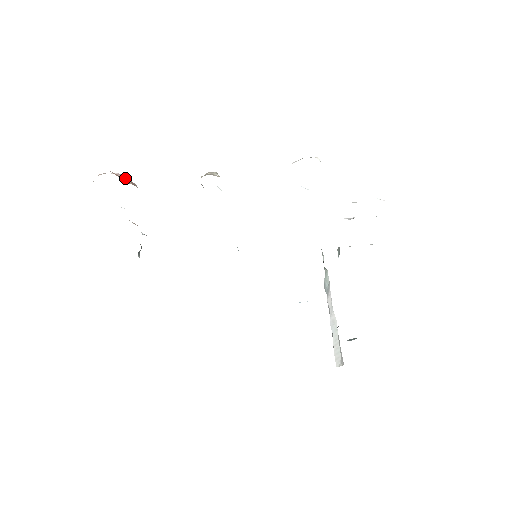
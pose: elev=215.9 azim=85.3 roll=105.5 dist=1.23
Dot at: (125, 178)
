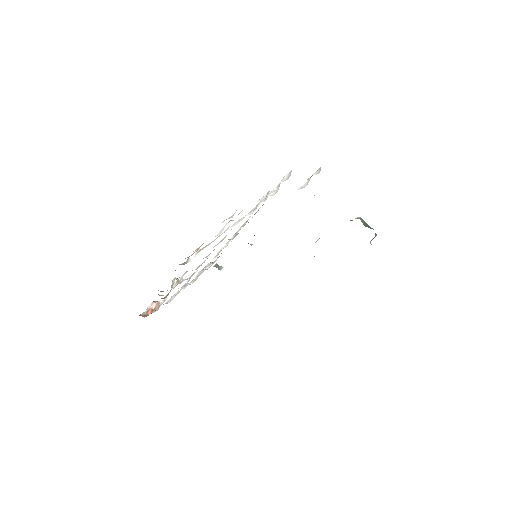
Dot at: (154, 304)
